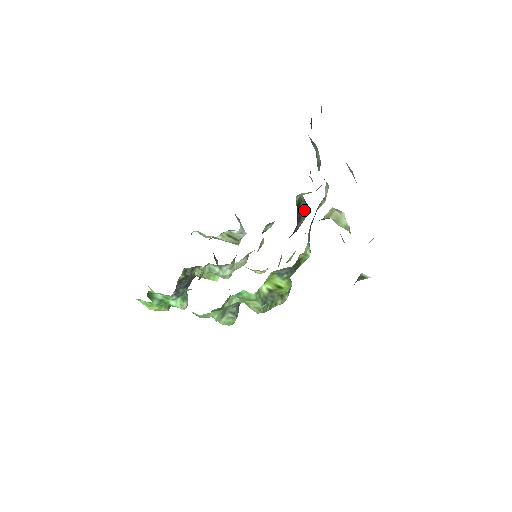
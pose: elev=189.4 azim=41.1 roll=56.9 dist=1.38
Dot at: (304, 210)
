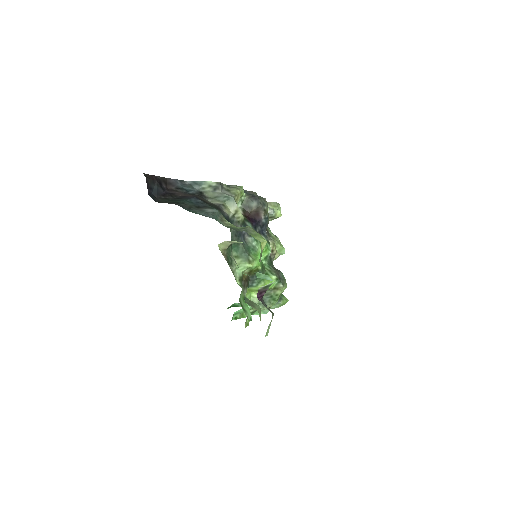
Dot at: (254, 206)
